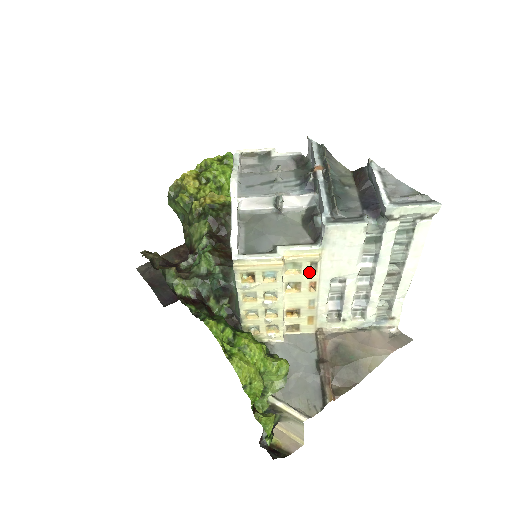
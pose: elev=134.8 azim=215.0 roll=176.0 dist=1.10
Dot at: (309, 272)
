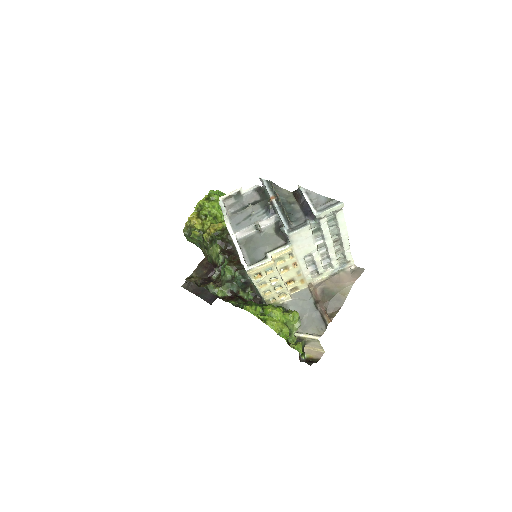
Dot at: (290, 259)
